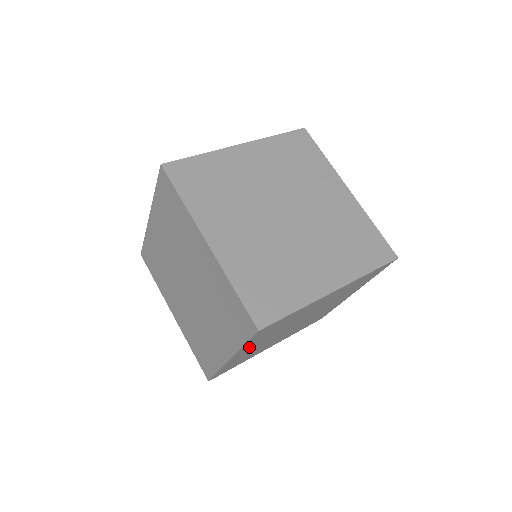
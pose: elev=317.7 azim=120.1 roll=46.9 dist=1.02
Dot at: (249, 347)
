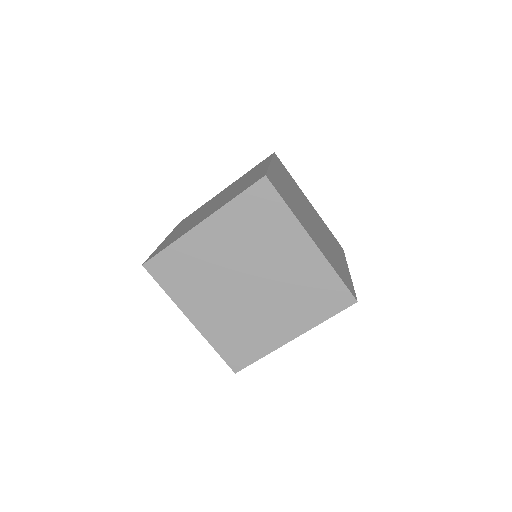
Dot at: (222, 227)
